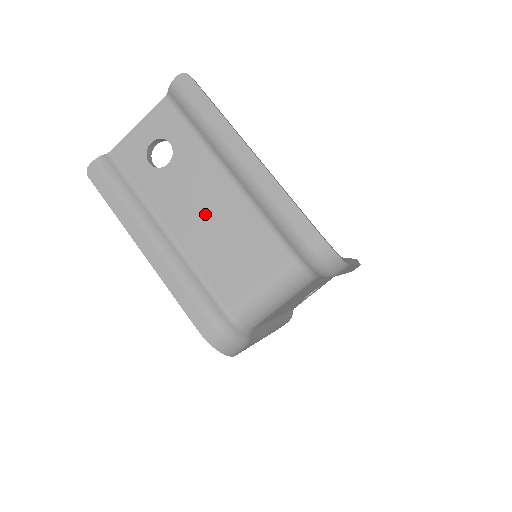
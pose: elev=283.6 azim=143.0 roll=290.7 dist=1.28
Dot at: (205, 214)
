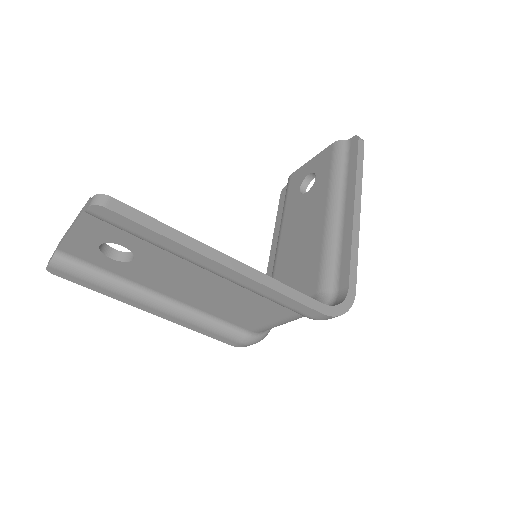
Dot at: (198, 290)
